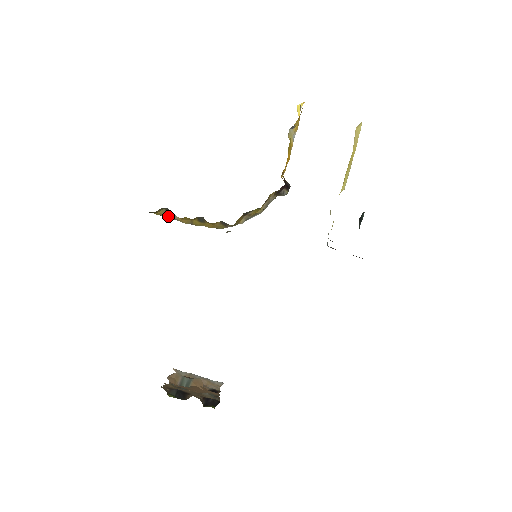
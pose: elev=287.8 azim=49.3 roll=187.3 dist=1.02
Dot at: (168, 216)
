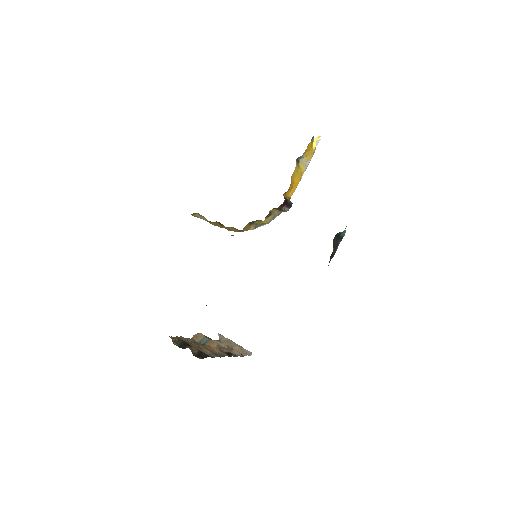
Dot at: (202, 218)
